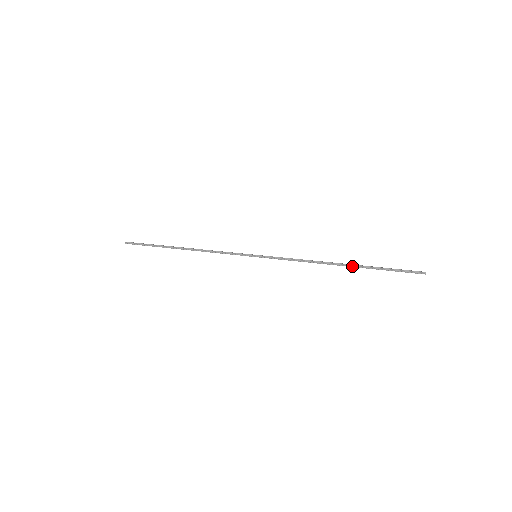
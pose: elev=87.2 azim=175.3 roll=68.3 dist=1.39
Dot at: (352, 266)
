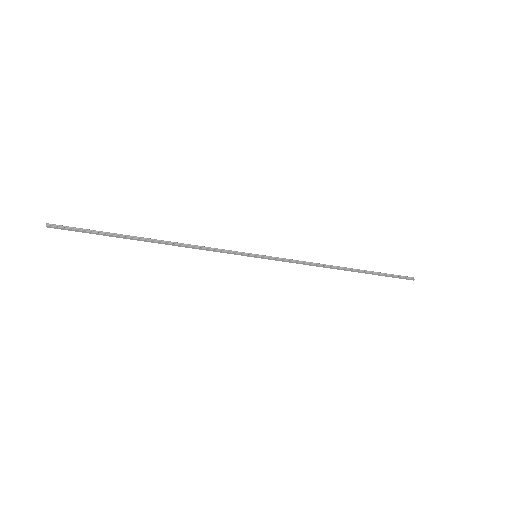
Dot at: (357, 270)
